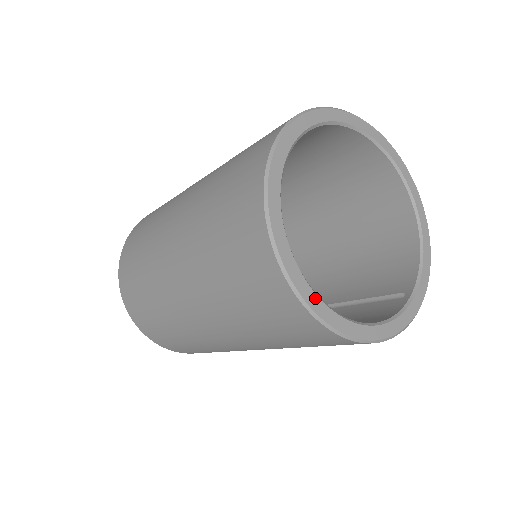
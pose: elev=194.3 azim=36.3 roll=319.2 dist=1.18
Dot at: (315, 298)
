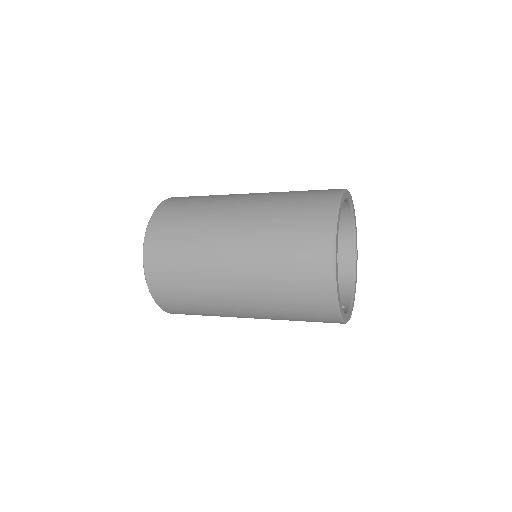
Dot at: occluded
